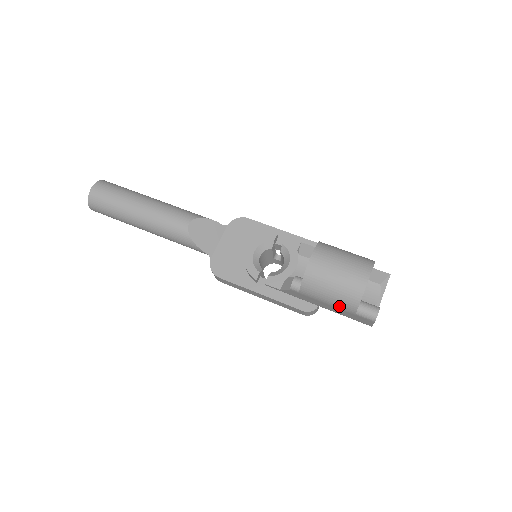
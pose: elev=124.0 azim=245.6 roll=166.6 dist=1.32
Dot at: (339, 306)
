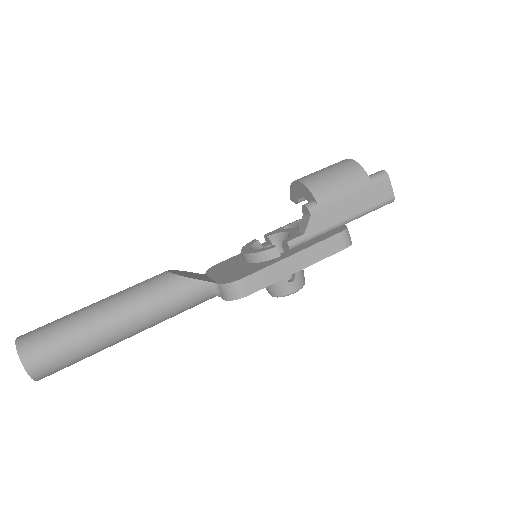
Dot at: (355, 187)
